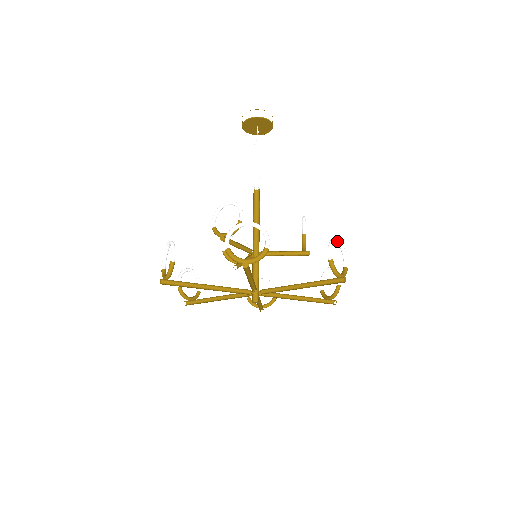
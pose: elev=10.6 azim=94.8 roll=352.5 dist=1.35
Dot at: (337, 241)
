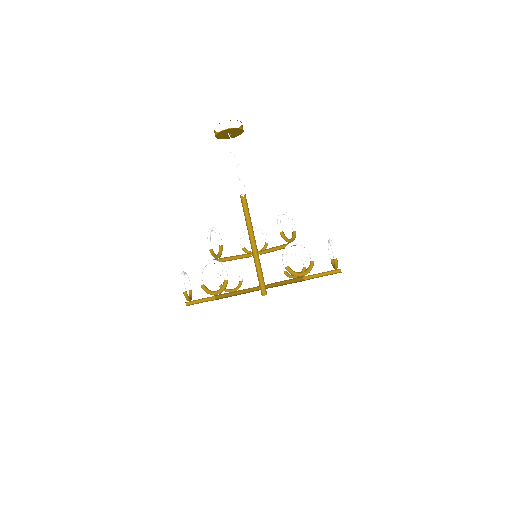
Dot at: (294, 244)
